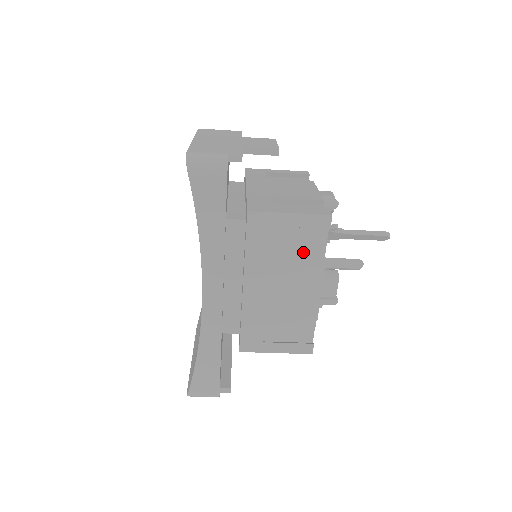
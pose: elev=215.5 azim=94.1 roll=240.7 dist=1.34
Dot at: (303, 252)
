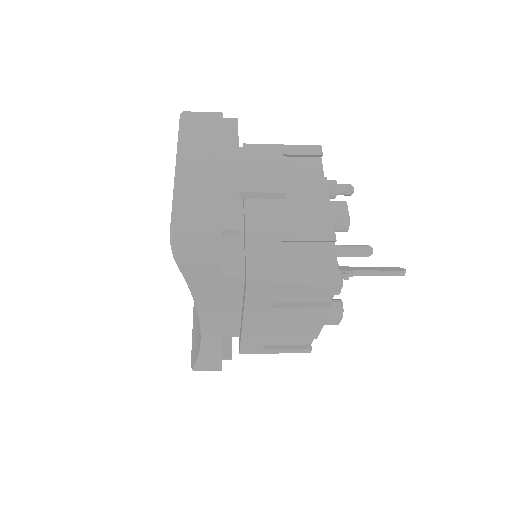
Dot at: (307, 300)
